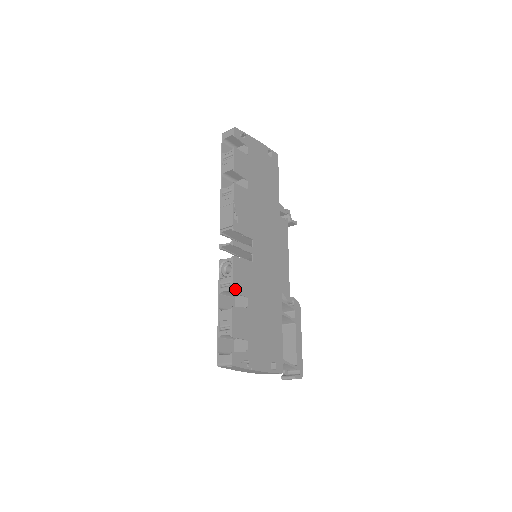
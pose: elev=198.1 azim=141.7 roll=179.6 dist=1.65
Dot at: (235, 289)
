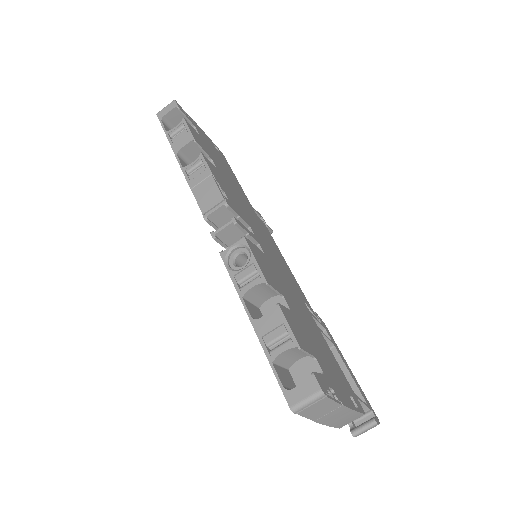
Dot at: (267, 280)
